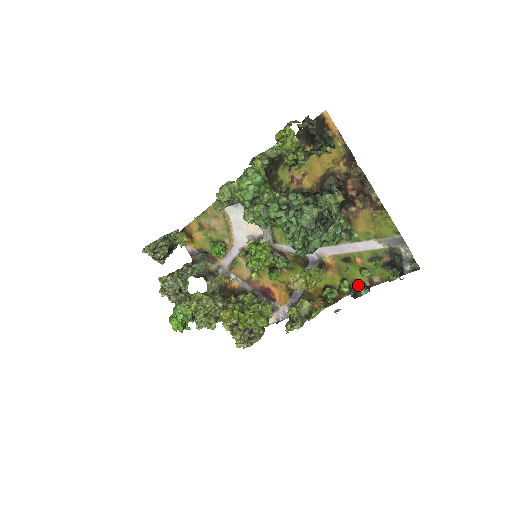
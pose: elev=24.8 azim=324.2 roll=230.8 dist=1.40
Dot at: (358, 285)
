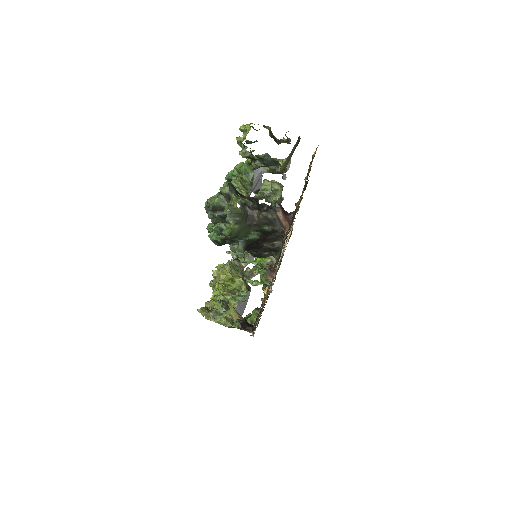
Dot at: occluded
